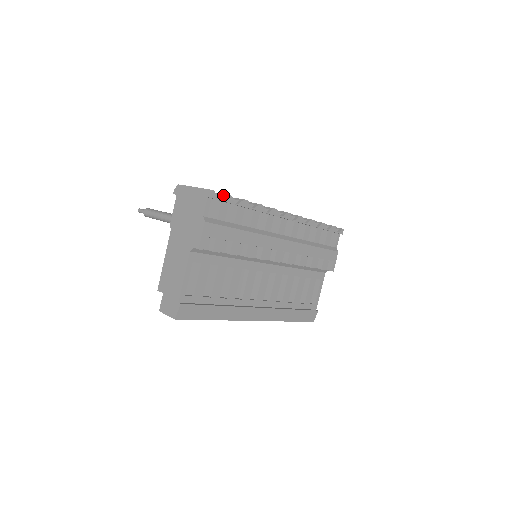
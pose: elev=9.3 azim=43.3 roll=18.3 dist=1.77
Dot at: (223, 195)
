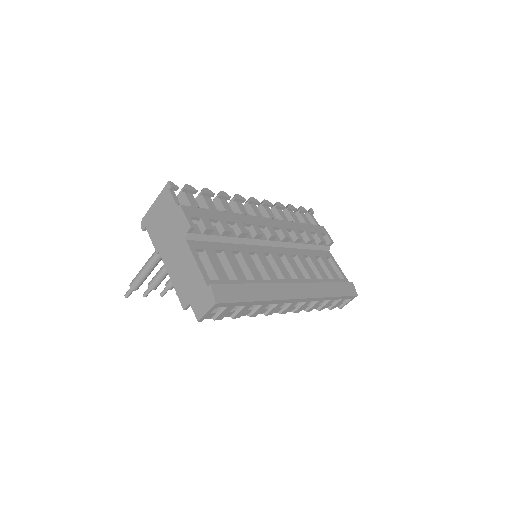
Dot at: occluded
